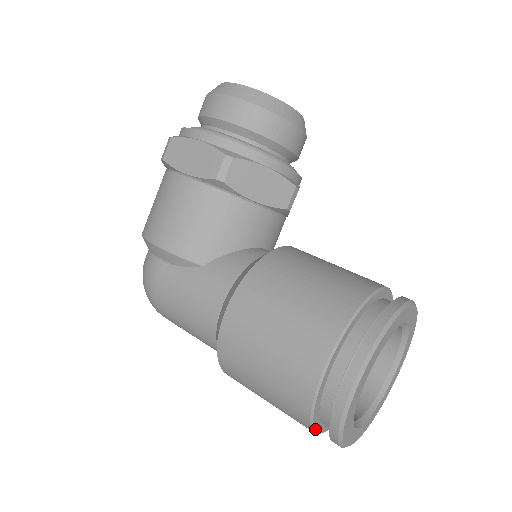
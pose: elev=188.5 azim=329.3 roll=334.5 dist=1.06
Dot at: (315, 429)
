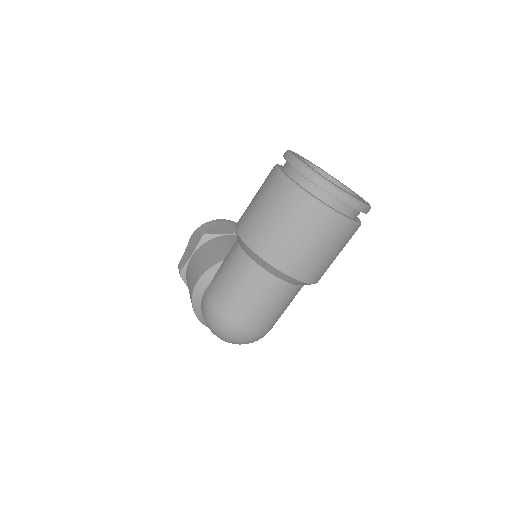
Dot at: (315, 198)
